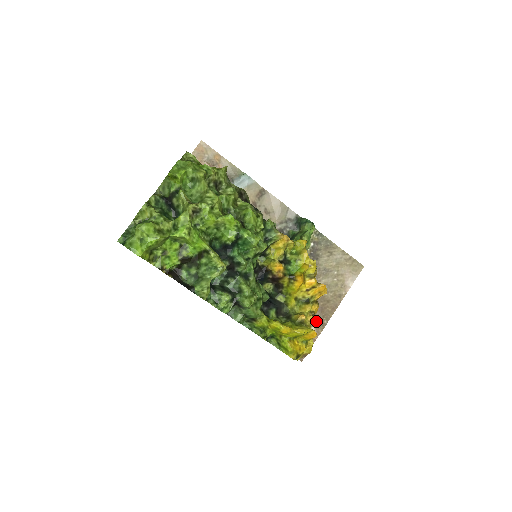
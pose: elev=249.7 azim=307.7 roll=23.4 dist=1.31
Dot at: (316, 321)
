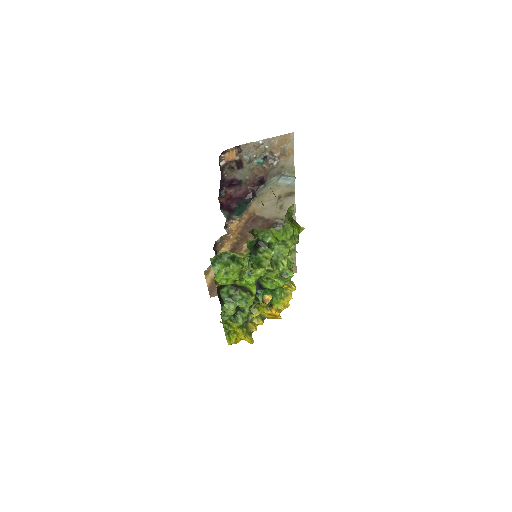
Dot at: occluded
